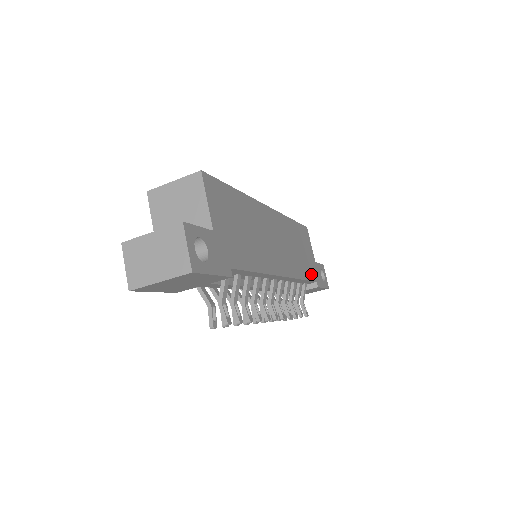
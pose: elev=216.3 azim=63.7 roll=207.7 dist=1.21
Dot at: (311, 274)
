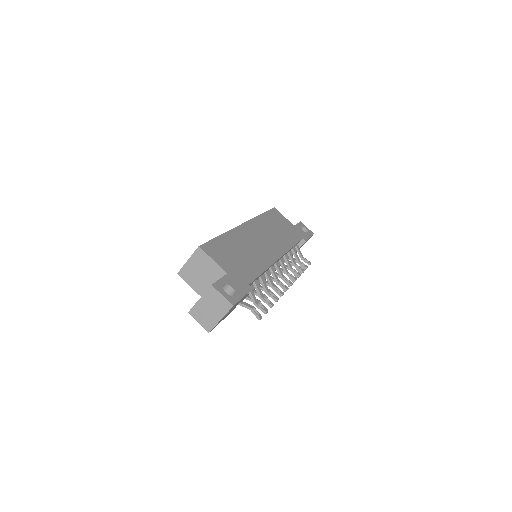
Dot at: (296, 237)
